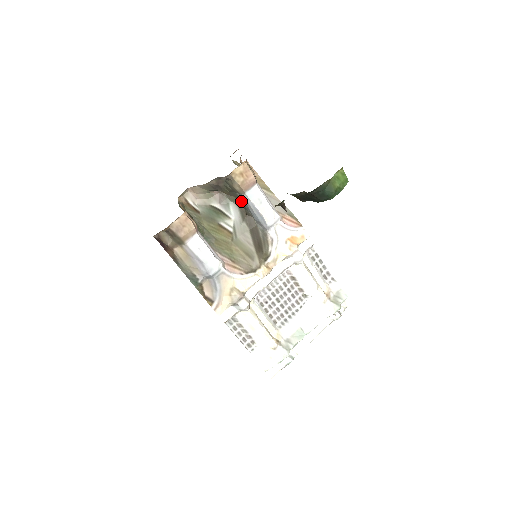
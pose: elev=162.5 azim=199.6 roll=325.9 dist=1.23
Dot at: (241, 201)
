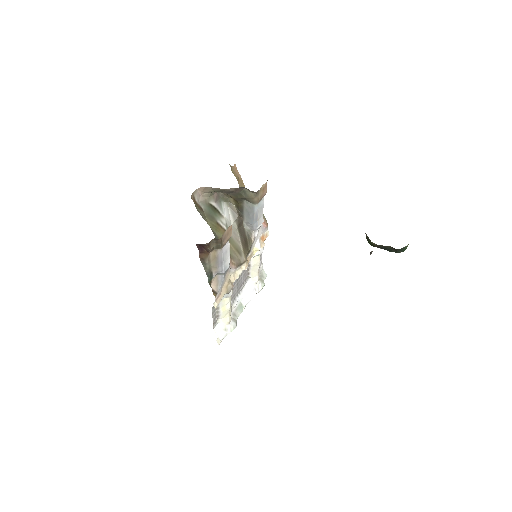
Dot at: (242, 206)
